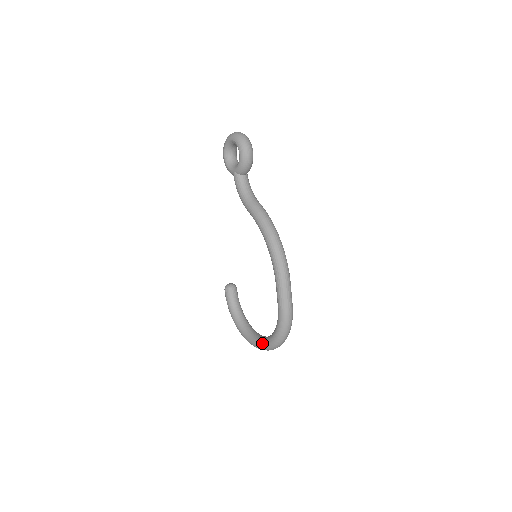
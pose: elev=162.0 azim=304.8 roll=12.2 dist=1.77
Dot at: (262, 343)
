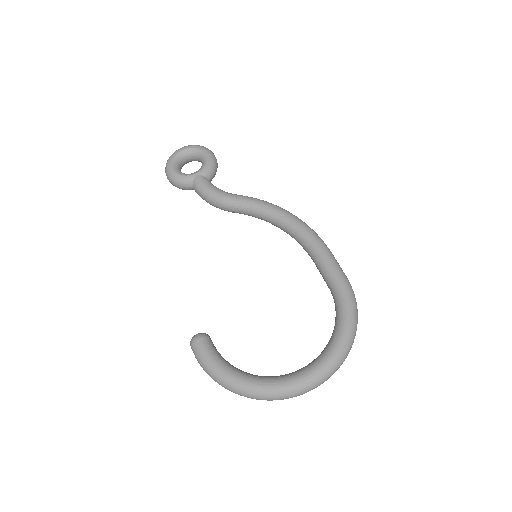
Dot at: (321, 360)
